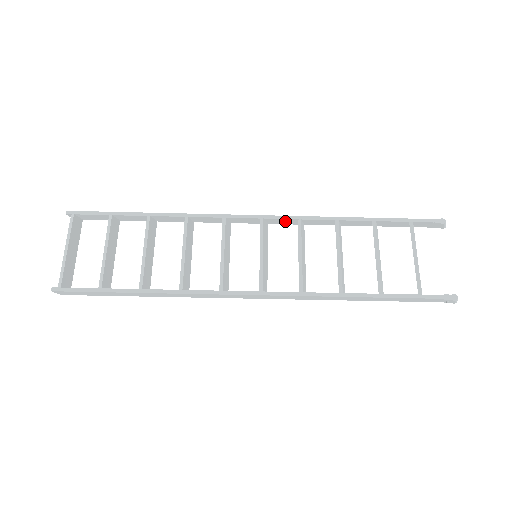
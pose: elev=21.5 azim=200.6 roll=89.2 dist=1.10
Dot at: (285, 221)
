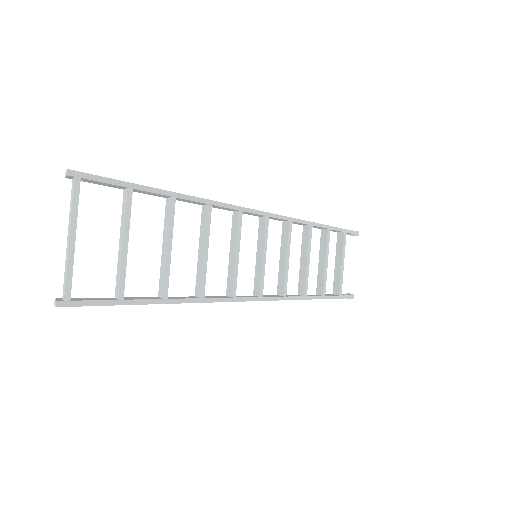
Dot at: (278, 219)
